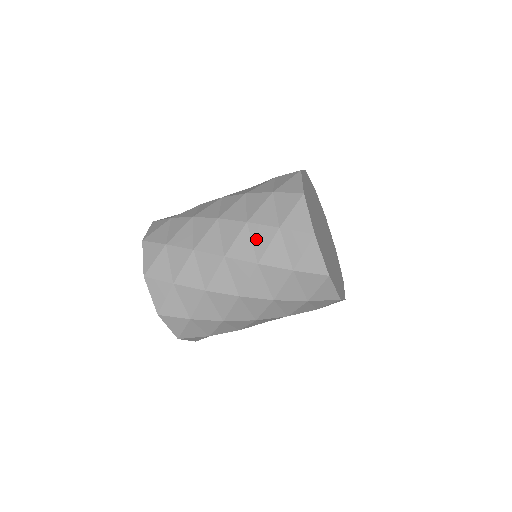
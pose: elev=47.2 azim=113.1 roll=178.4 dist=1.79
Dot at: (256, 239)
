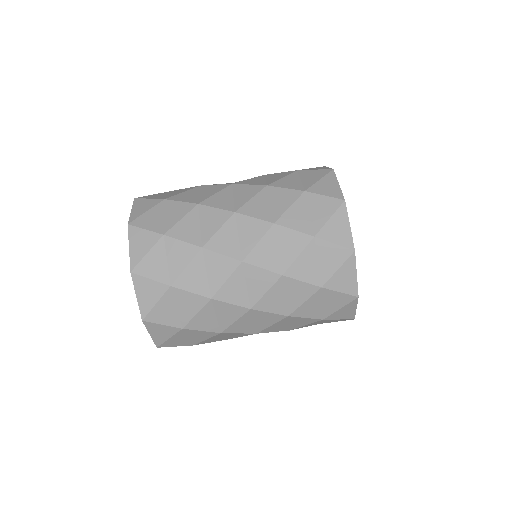
Dot at: occluded
